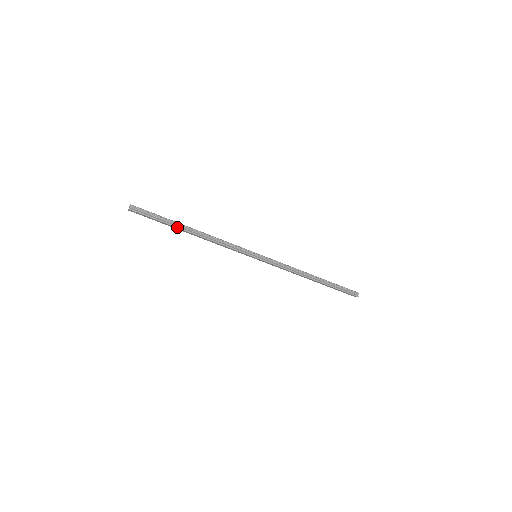
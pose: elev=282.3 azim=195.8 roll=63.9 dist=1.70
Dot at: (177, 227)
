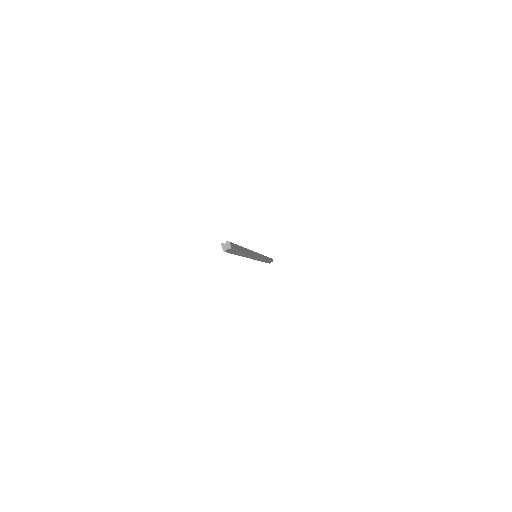
Dot at: (239, 255)
